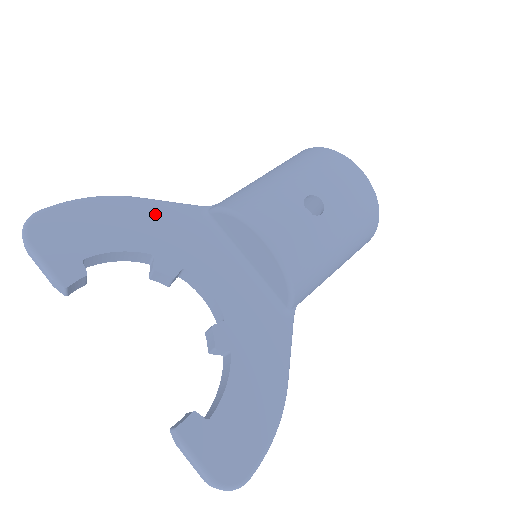
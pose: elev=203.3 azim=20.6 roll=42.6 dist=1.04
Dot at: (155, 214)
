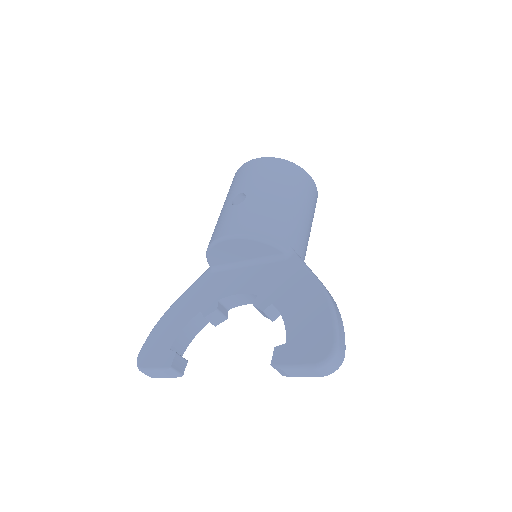
Dot at: (188, 297)
